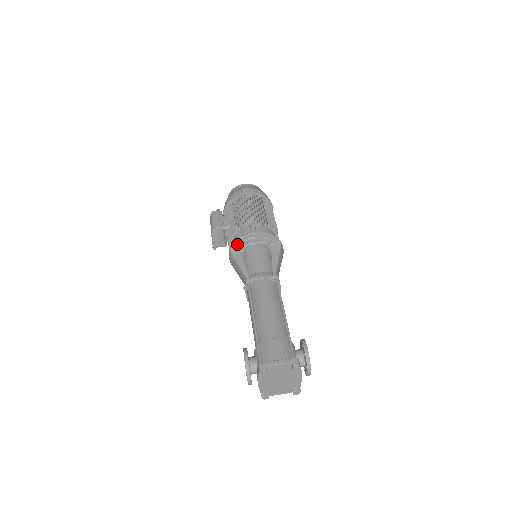
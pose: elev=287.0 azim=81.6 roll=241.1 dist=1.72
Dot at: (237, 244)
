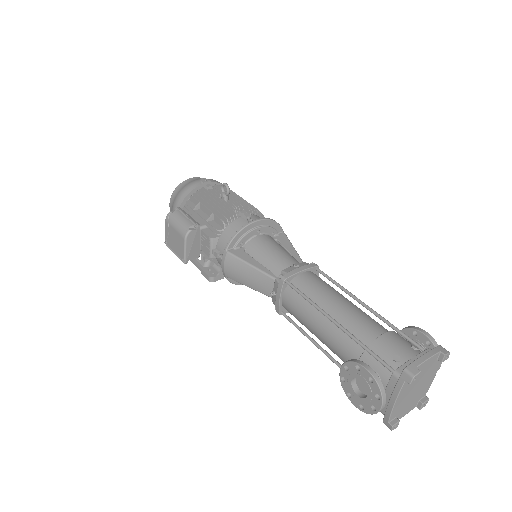
Dot at: (235, 240)
